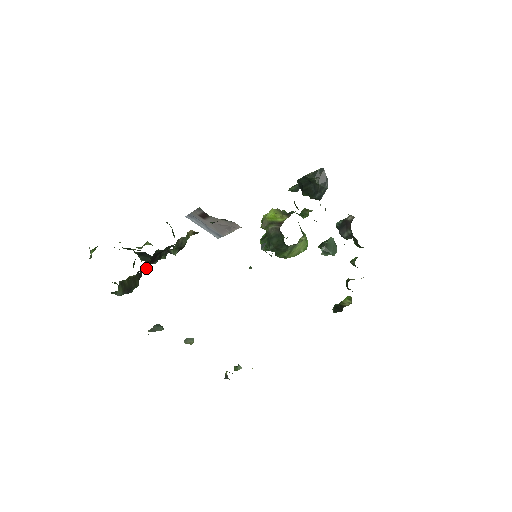
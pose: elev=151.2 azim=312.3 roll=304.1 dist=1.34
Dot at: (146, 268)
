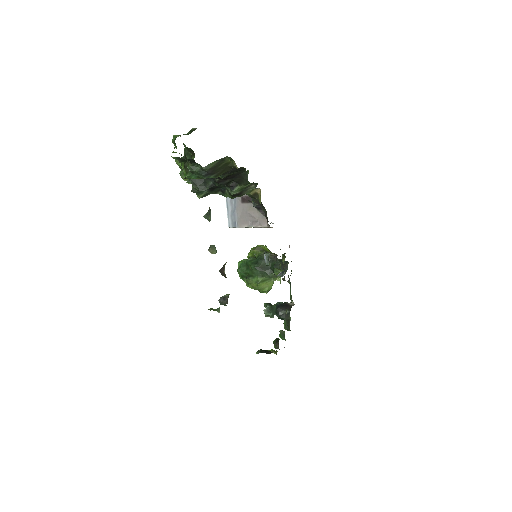
Dot at: (225, 176)
